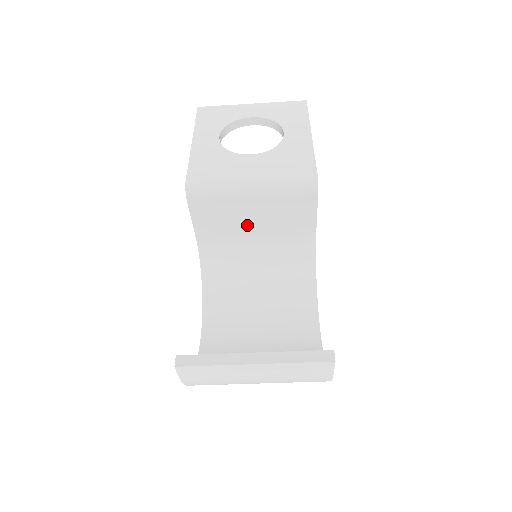
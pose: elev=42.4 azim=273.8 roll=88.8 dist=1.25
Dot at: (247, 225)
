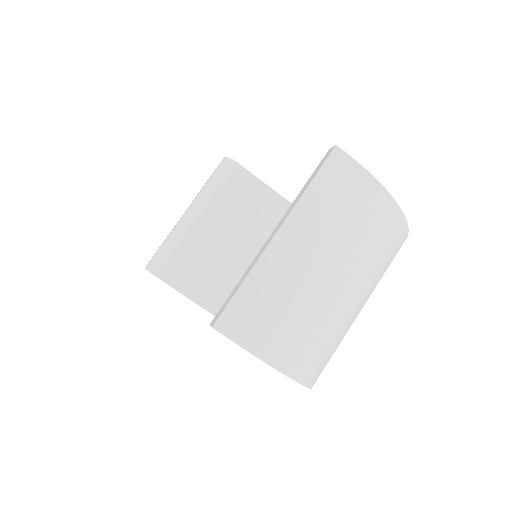
Dot at: (227, 250)
